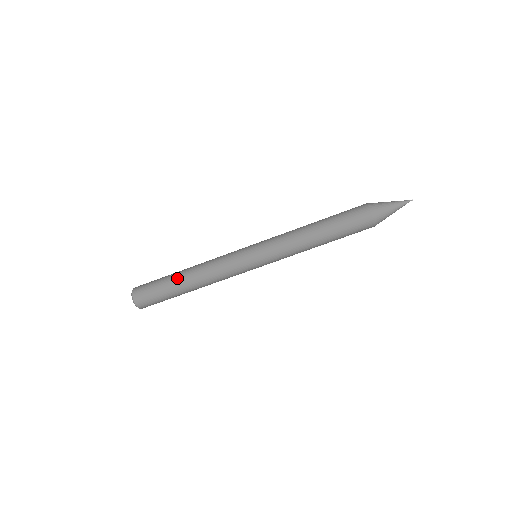
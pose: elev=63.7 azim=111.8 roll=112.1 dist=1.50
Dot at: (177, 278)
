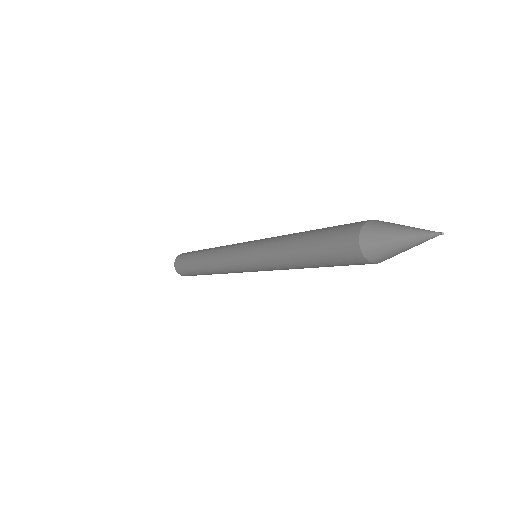
Dot at: (201, 272)
